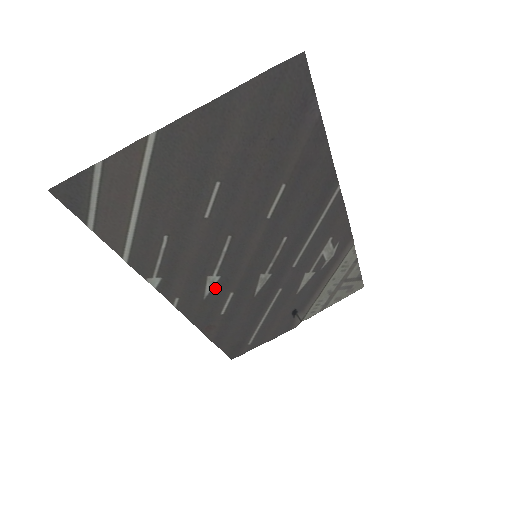
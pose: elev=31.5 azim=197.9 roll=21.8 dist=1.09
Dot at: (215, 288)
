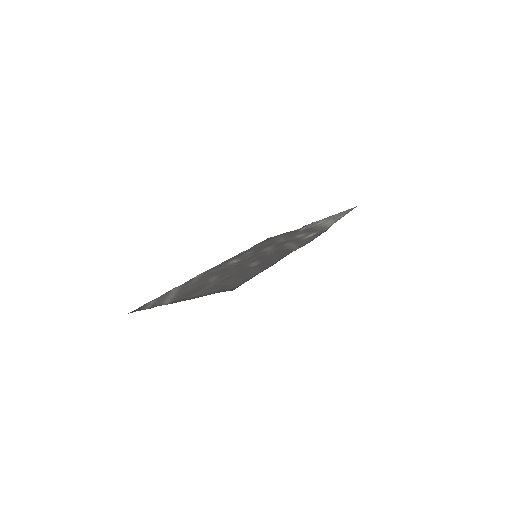
Dot at: (237, 259)
